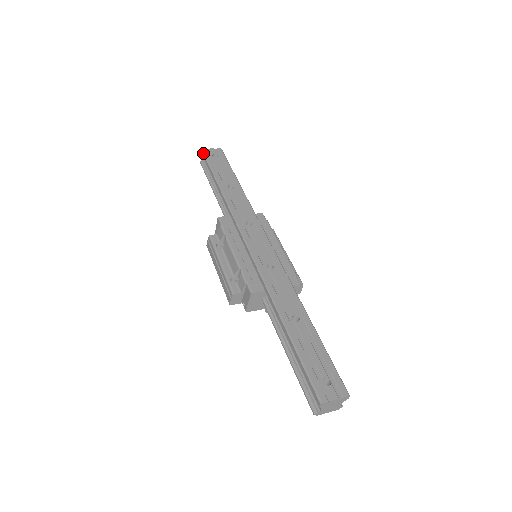
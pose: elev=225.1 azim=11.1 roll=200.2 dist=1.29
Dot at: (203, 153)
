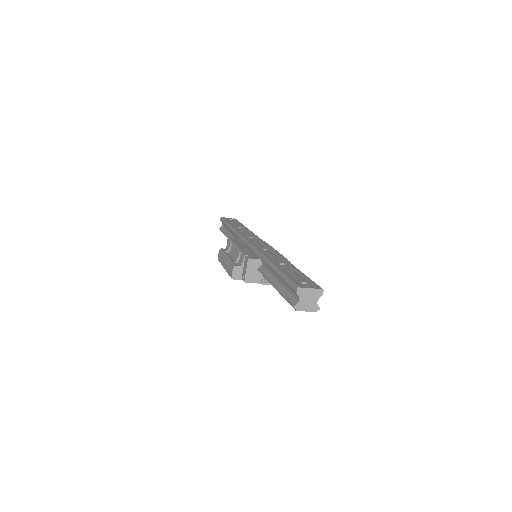
Dot at: (222, 218)
